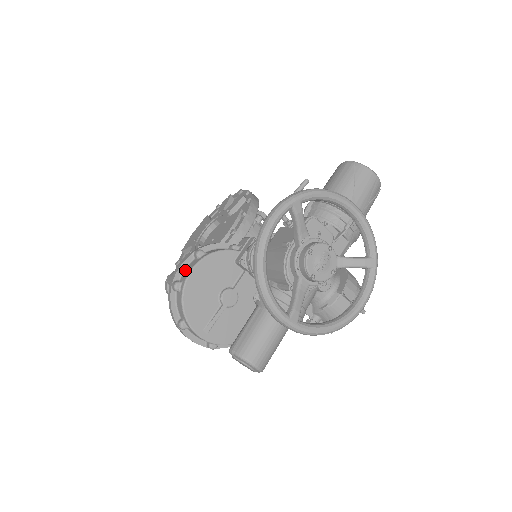
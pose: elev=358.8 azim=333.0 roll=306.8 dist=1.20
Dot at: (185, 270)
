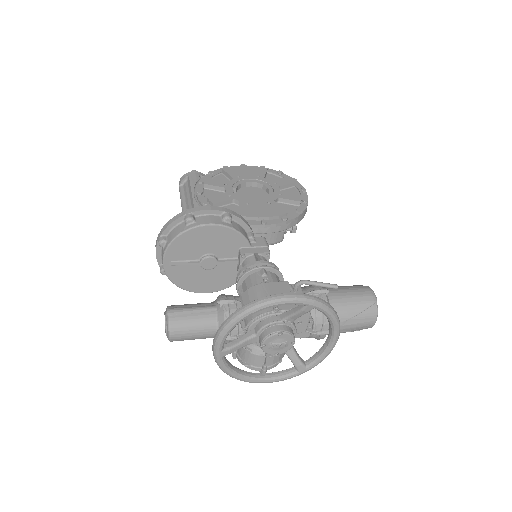
Dot at: (206, 216)
